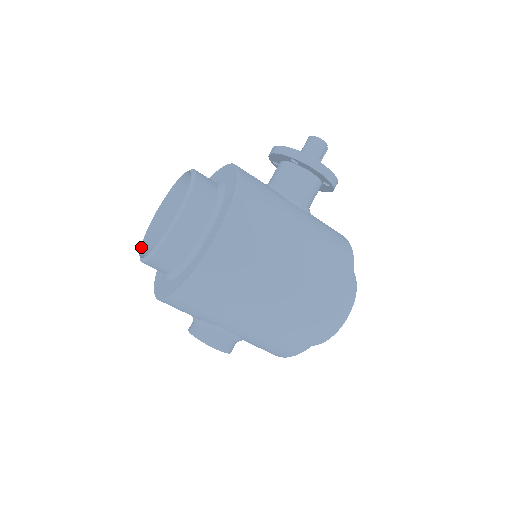
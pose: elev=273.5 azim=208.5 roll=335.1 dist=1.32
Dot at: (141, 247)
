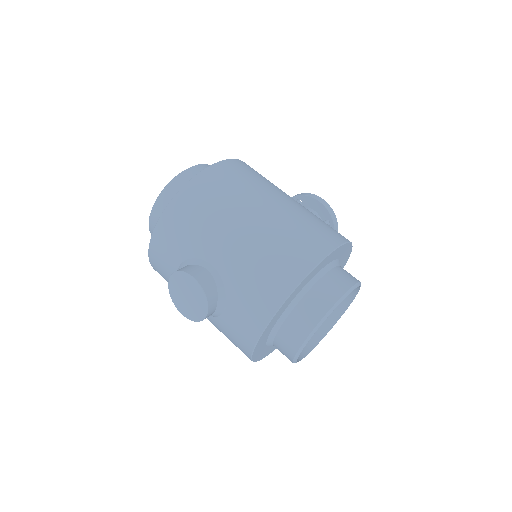
Dot at: occluded
